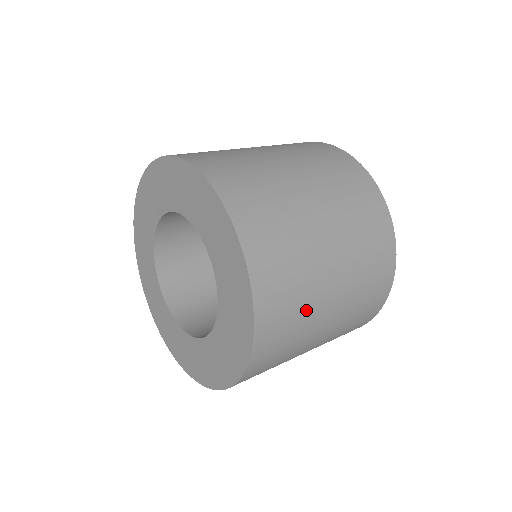
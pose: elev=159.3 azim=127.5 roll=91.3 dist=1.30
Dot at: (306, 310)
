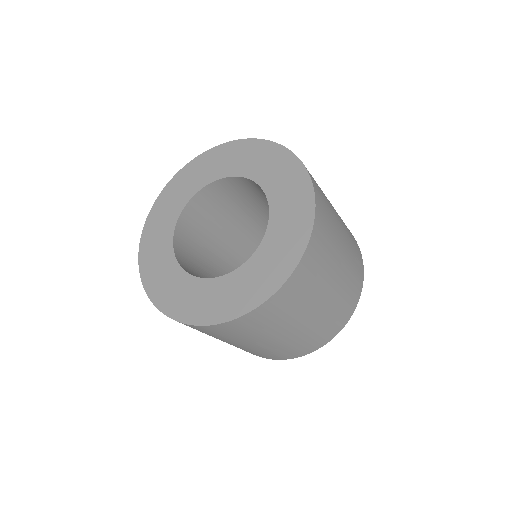
Dot at: (327, 266)
